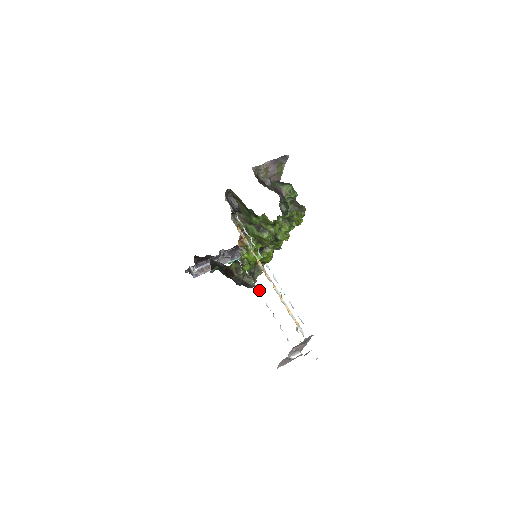
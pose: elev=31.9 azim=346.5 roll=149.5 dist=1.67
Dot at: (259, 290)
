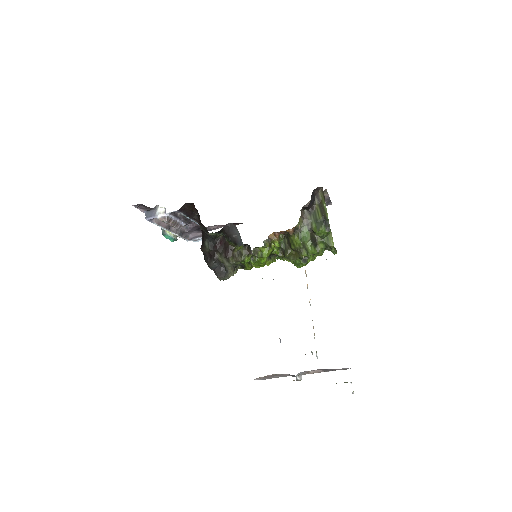
Dot at: occluded
